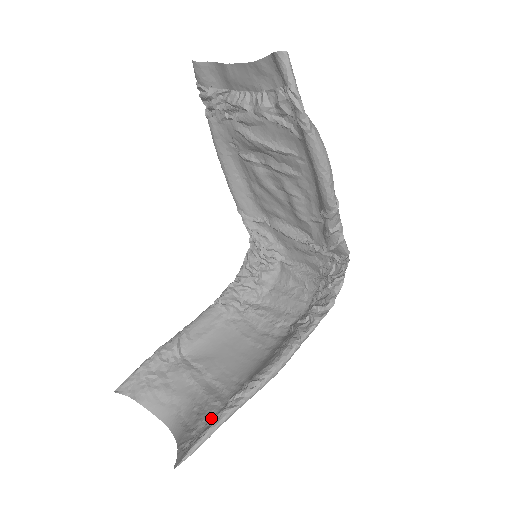
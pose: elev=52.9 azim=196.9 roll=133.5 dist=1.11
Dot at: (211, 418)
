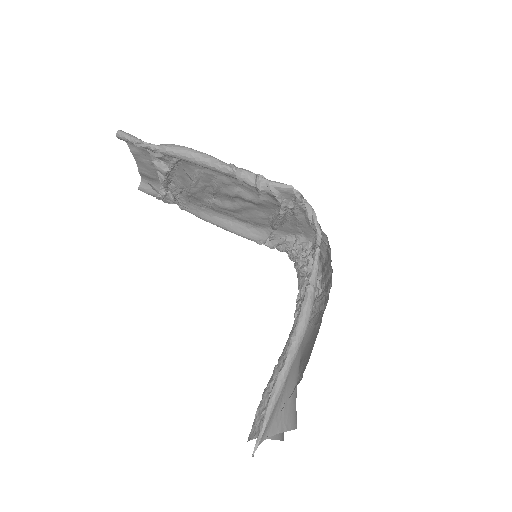
Dot at: occluded
